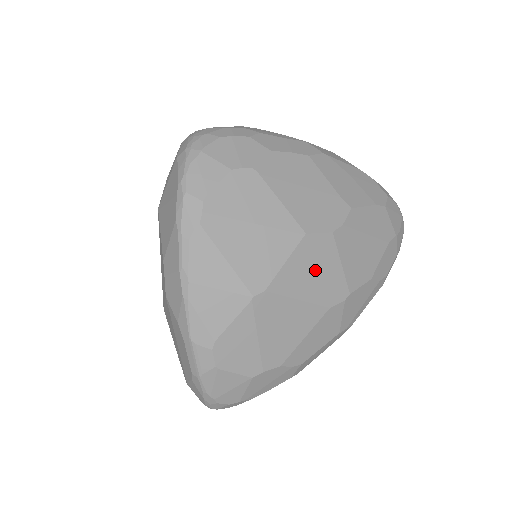
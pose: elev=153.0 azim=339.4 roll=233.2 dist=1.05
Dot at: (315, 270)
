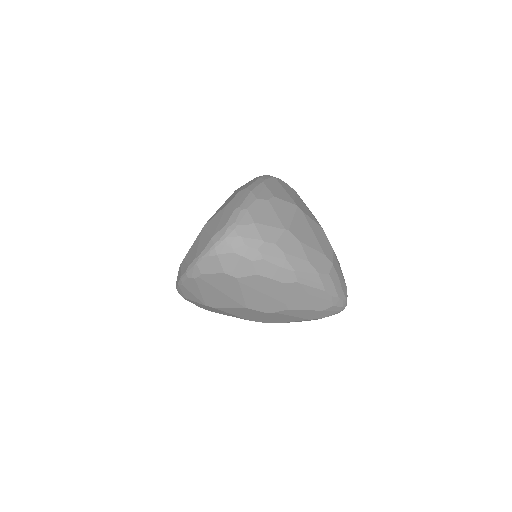
Dot at: (246, 314)
